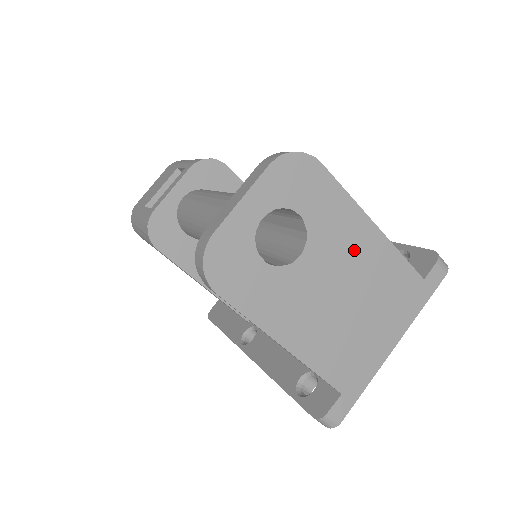
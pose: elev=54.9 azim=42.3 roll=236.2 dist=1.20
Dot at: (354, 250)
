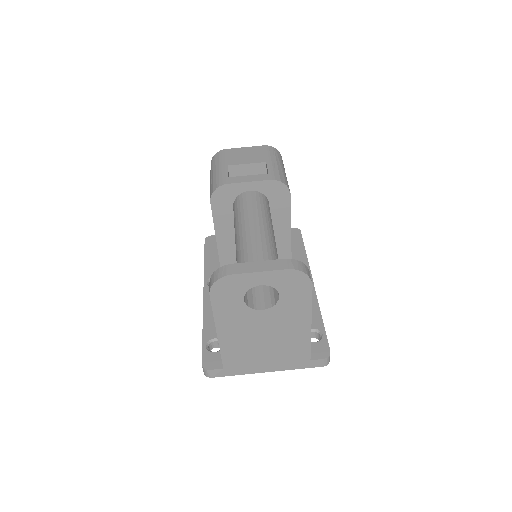
Dot at: (290, 326)
